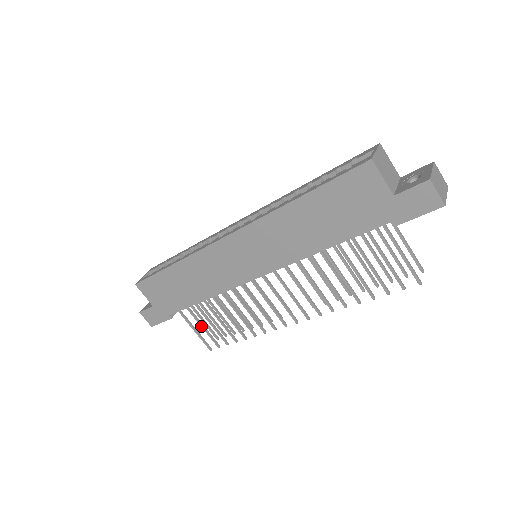
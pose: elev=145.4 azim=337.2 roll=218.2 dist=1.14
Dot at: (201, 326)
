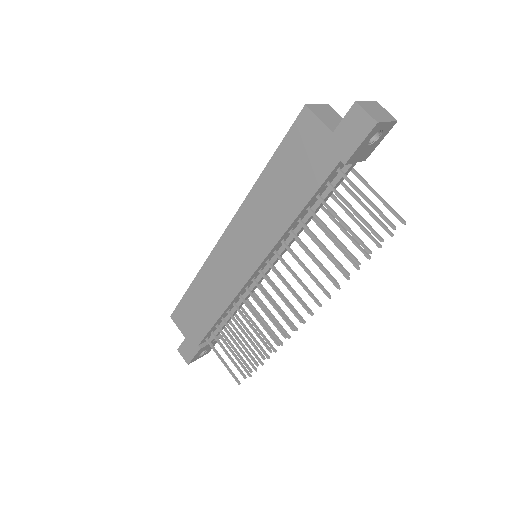
Dot at: (226, 354)
